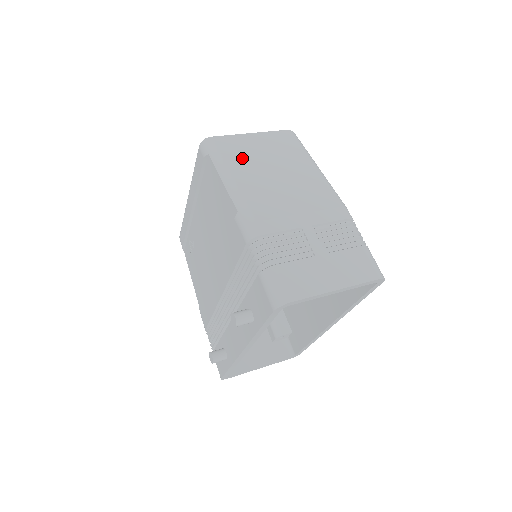
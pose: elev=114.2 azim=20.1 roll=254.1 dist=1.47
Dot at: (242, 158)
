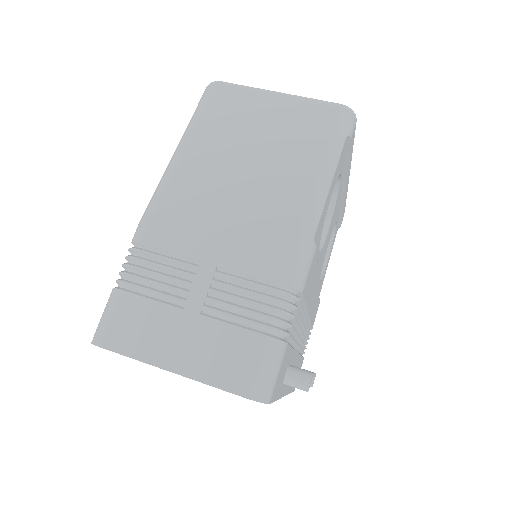
Dot at: (225, 126)
